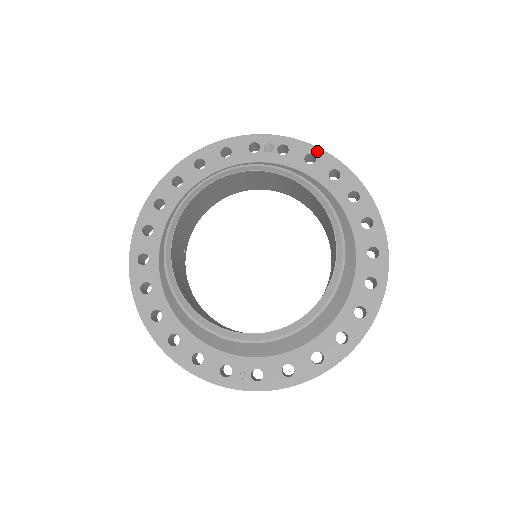
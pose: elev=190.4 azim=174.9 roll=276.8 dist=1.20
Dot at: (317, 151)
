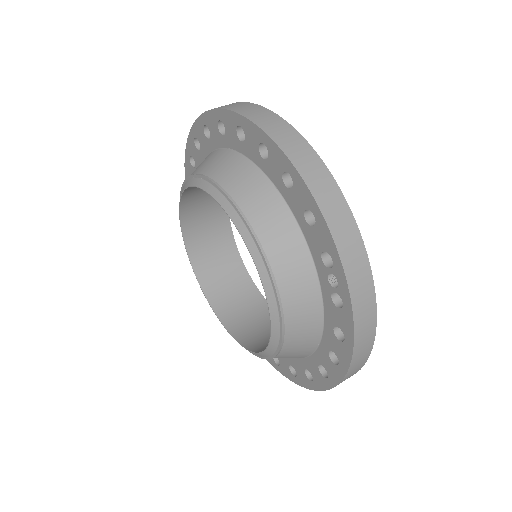
Dot at: (349, 345)
